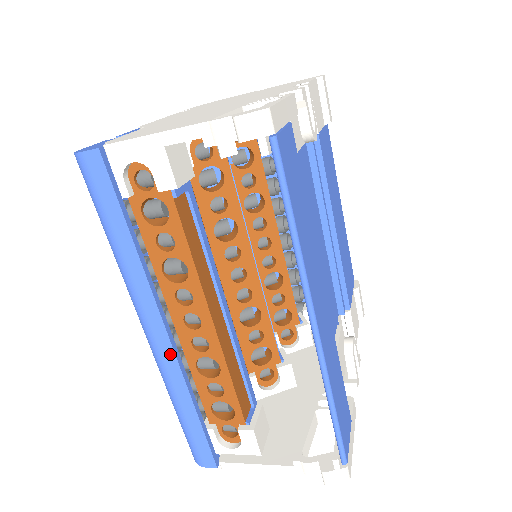
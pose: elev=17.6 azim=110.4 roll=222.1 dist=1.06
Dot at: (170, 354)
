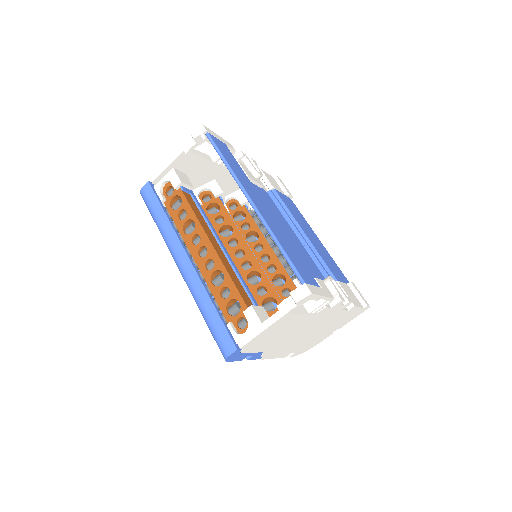
Dot at: (192, 270)
